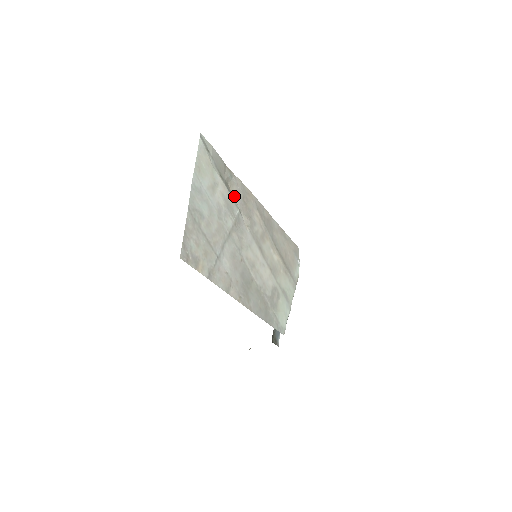
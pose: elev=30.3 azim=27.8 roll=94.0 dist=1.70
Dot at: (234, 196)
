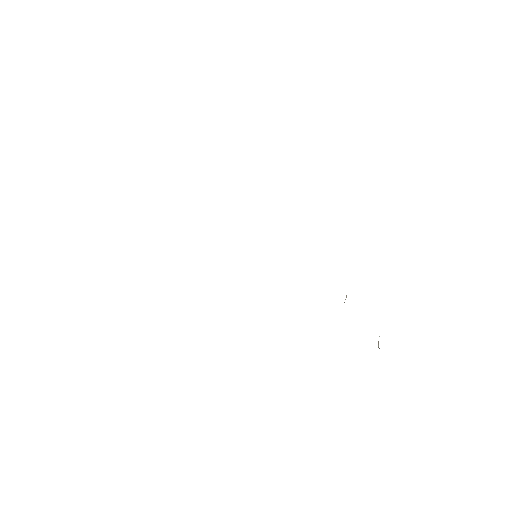
Dot at: occluded
